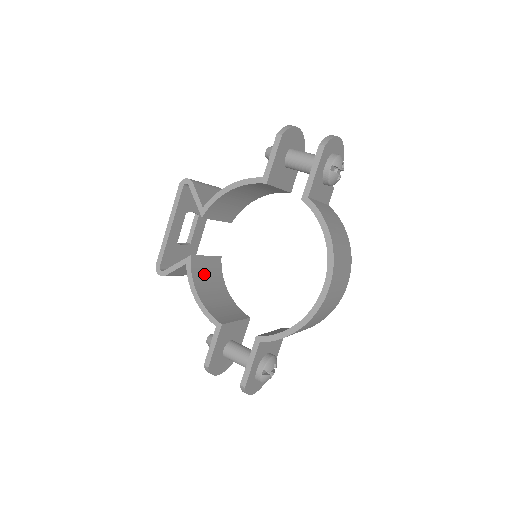
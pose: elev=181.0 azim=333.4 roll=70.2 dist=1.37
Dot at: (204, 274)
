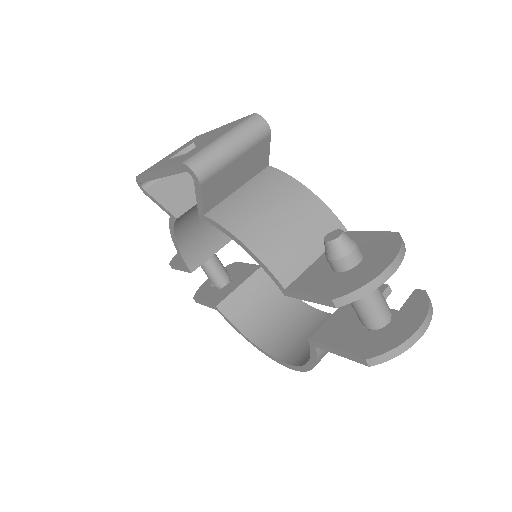
Dot at: (196, 210)
